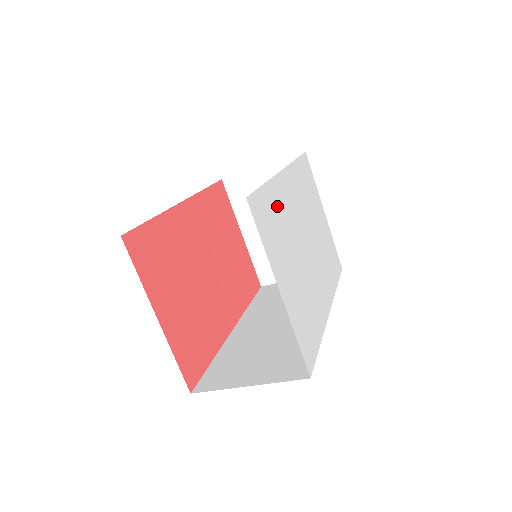
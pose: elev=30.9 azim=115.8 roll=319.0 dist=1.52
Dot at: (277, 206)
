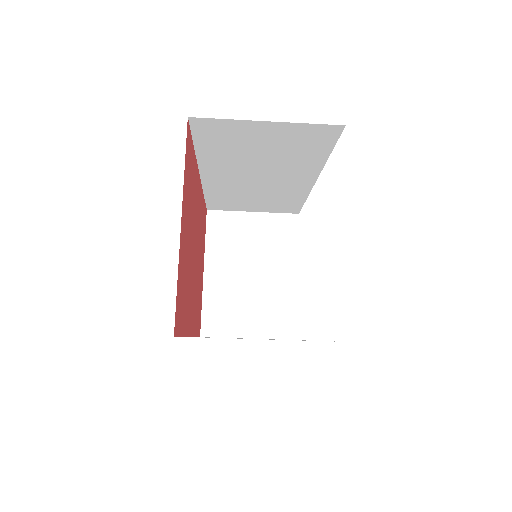
Dot at: occluded
